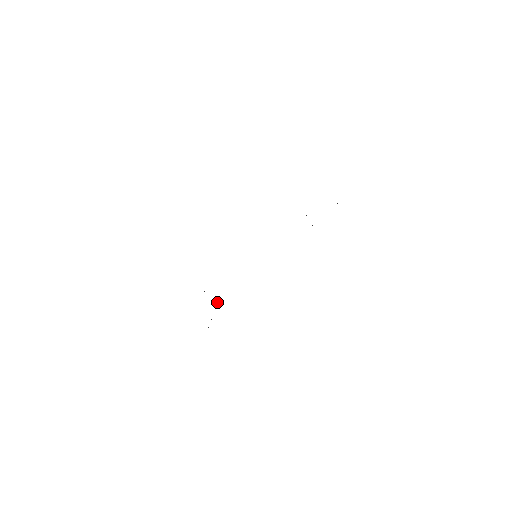
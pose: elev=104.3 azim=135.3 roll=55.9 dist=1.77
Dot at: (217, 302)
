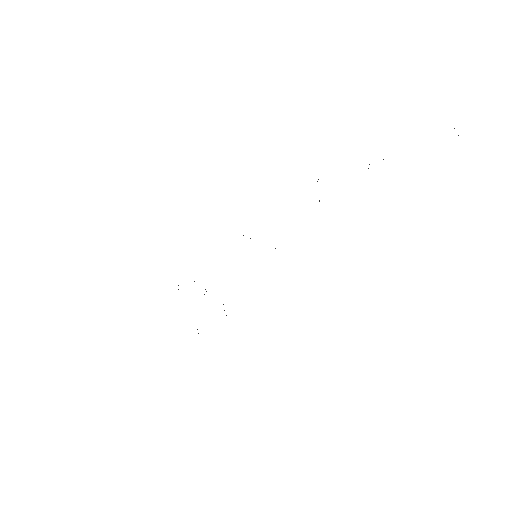
Dot at: occluded
